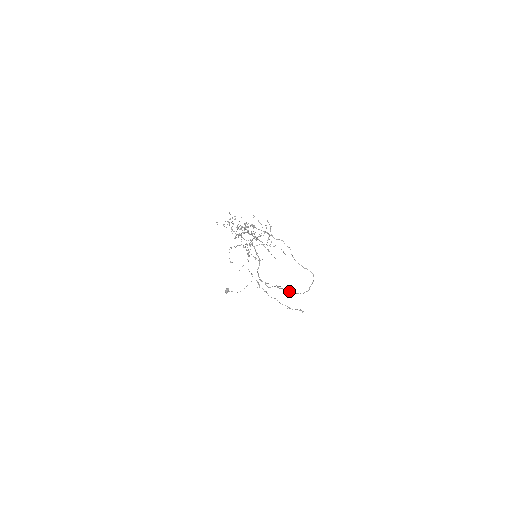
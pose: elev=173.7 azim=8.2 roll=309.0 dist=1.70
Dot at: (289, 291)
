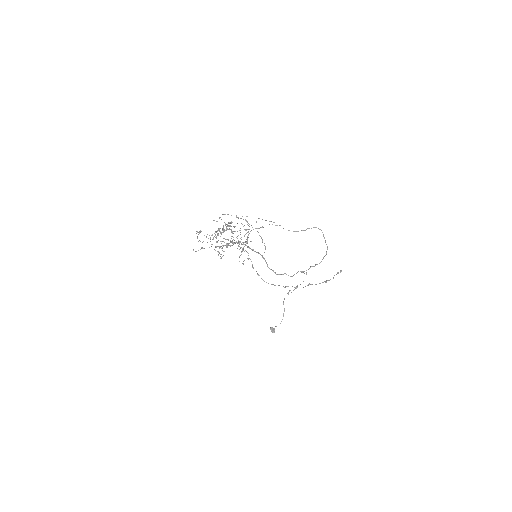
Dot at: (314, 266)
